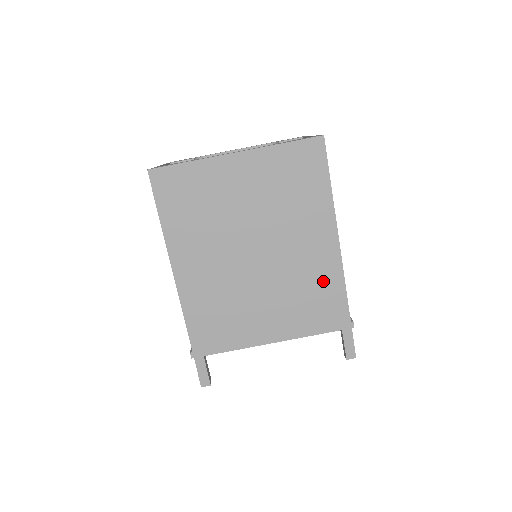
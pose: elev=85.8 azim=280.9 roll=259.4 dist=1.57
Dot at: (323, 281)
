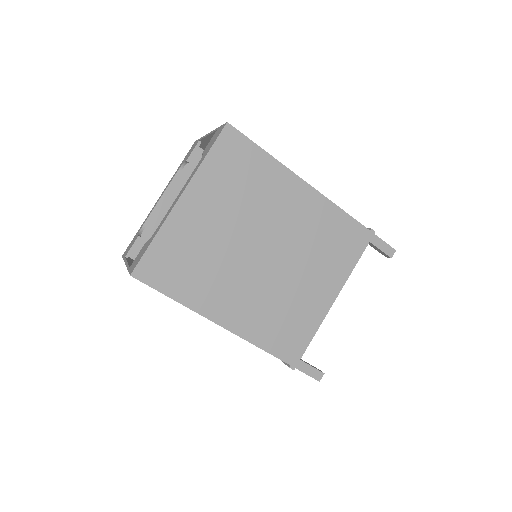
Dot at: (326, 223)
